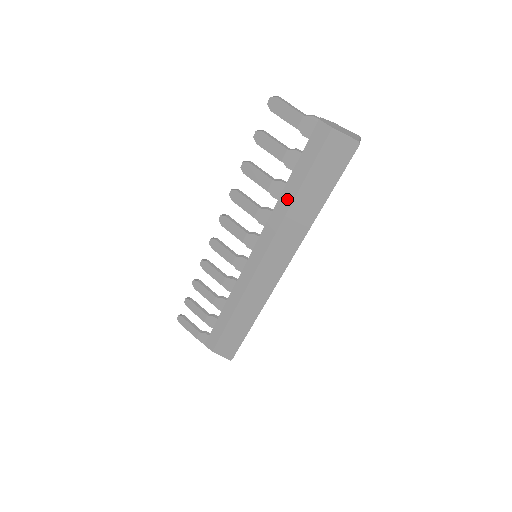
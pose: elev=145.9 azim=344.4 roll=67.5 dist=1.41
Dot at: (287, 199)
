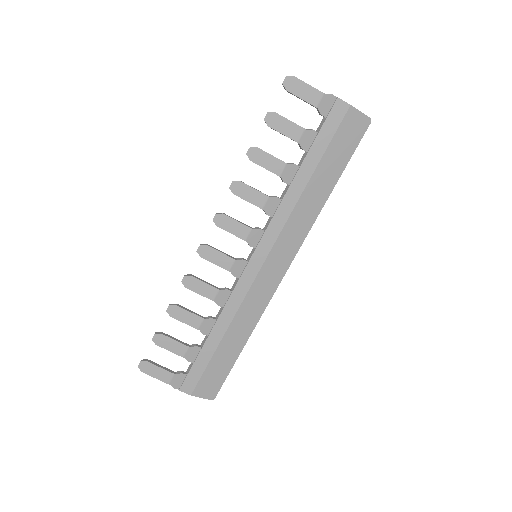
Dot at: (301, 183)
